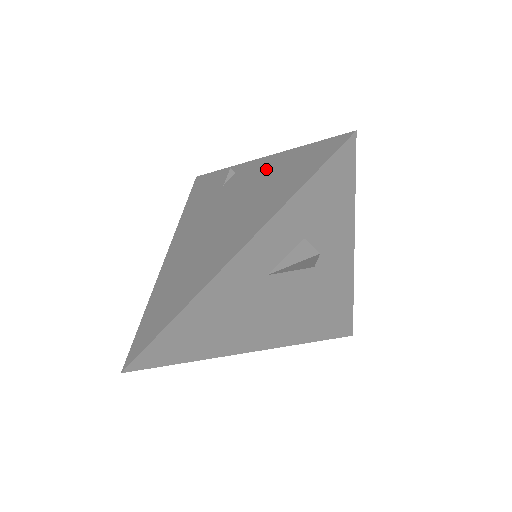
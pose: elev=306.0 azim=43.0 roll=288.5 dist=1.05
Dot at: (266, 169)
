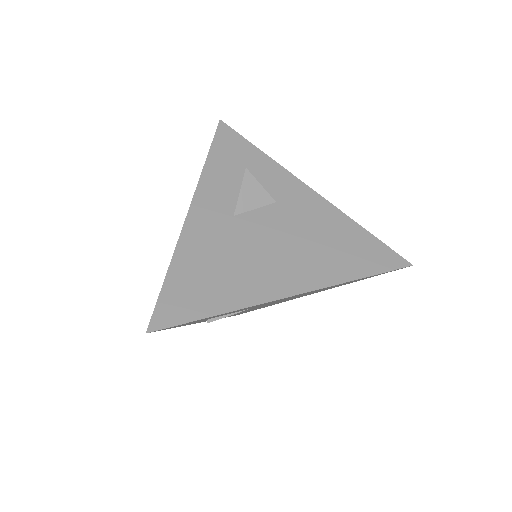
Dot at: occluded
